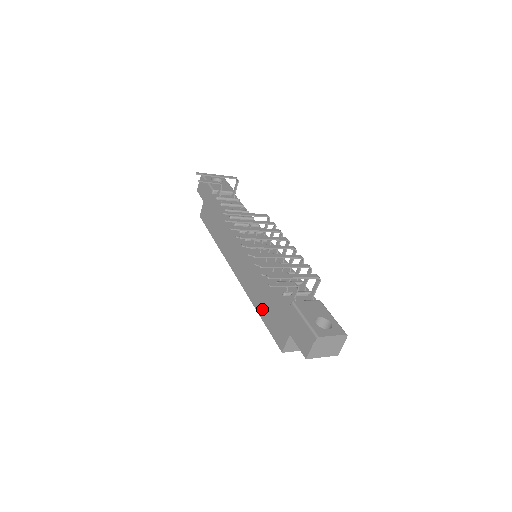
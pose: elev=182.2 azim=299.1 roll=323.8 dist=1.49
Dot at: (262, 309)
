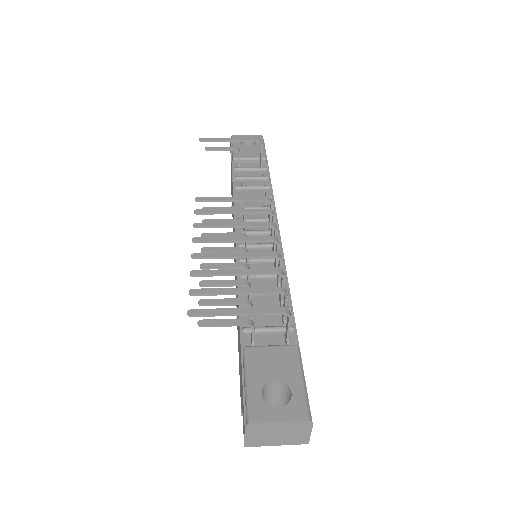
Dot at: (238, 340)
